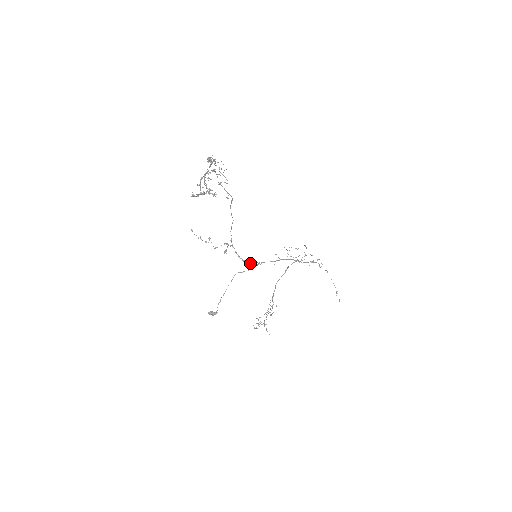
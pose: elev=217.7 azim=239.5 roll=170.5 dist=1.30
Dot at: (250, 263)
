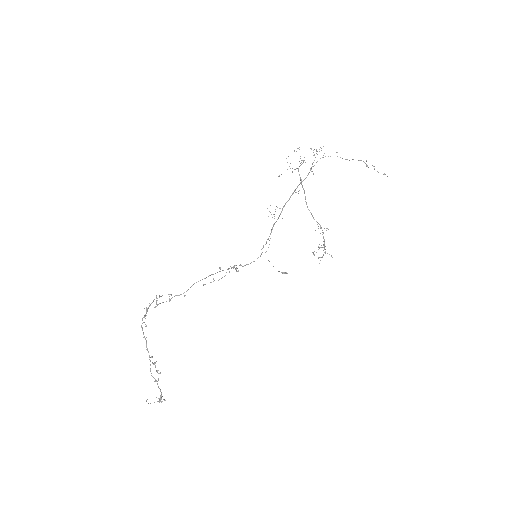
Dot at: occluded
